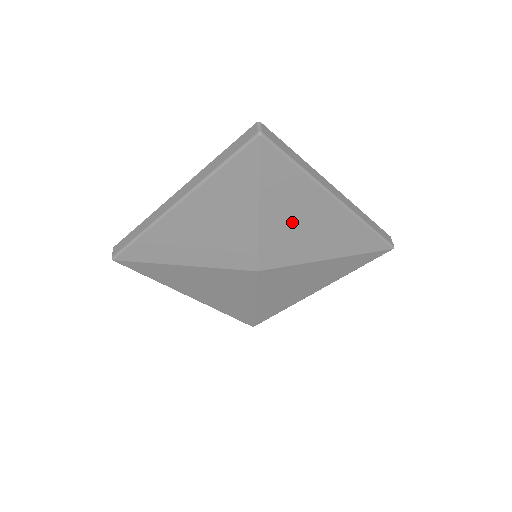
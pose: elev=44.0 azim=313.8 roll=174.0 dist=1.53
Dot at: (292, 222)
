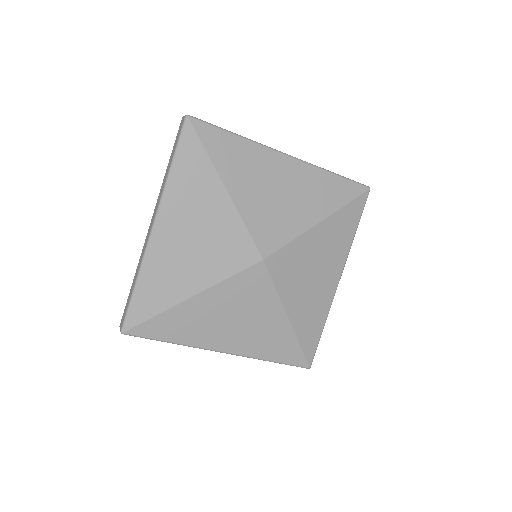
Dot at: (263, 192)
